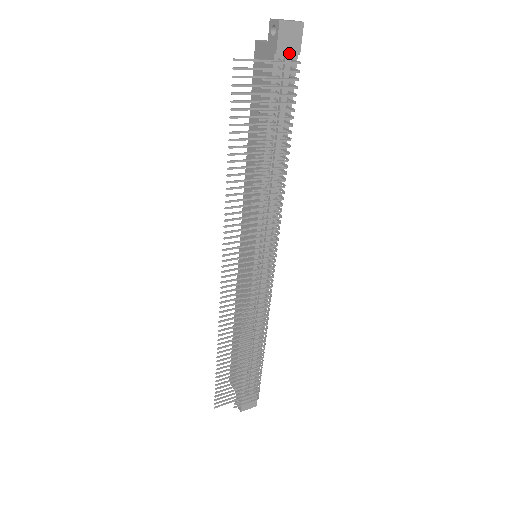
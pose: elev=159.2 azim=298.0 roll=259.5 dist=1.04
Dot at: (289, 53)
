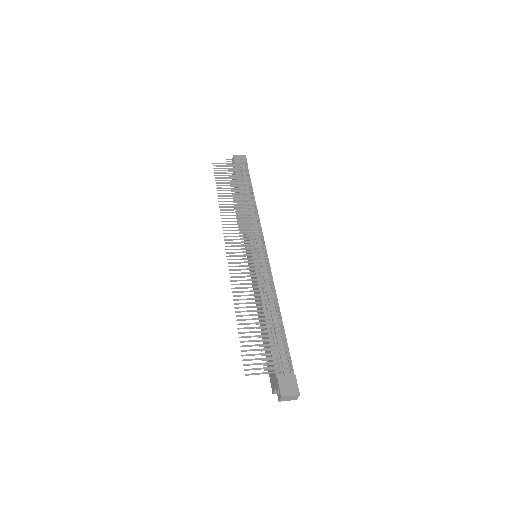
Dot at: (242, 163)
